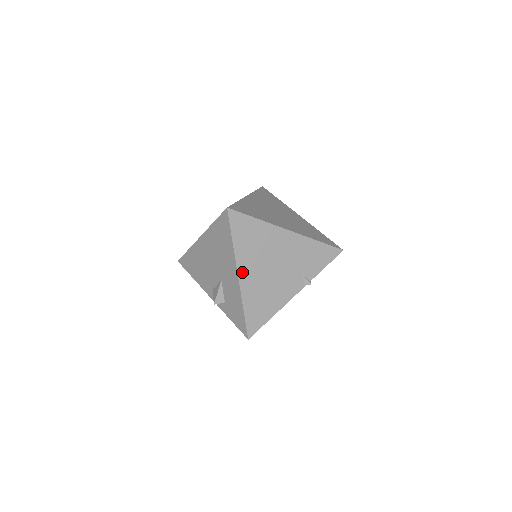
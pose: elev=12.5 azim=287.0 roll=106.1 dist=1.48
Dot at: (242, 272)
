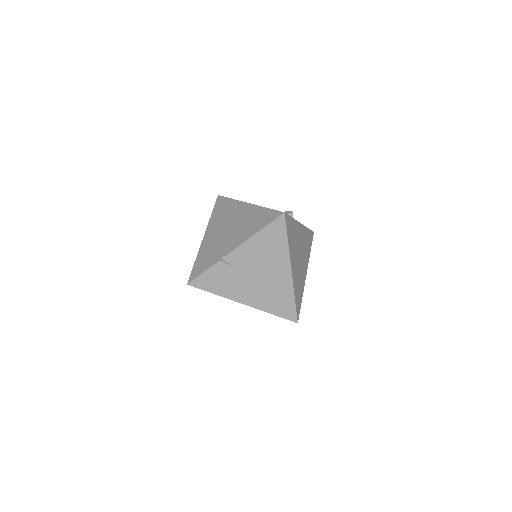
Dot at: occluded
